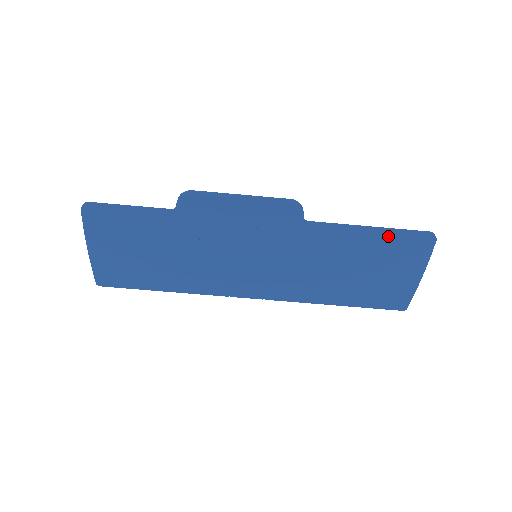
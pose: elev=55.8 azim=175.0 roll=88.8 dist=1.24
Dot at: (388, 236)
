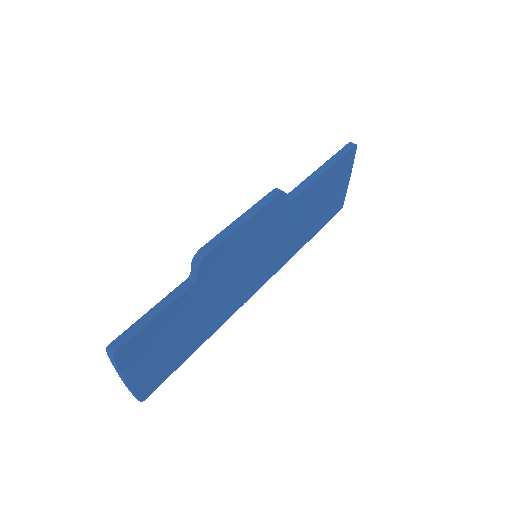
Dot at: (334, 167)
